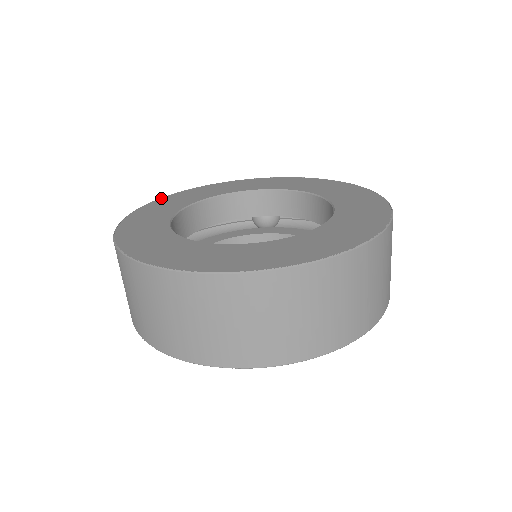
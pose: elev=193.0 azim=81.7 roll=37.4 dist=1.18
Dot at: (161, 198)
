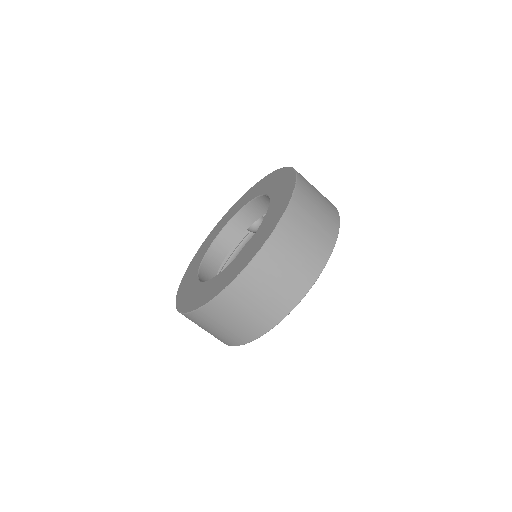
Dot at: (190, 263)
